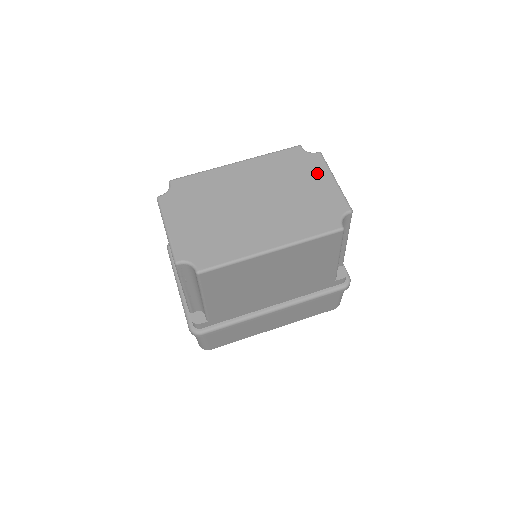
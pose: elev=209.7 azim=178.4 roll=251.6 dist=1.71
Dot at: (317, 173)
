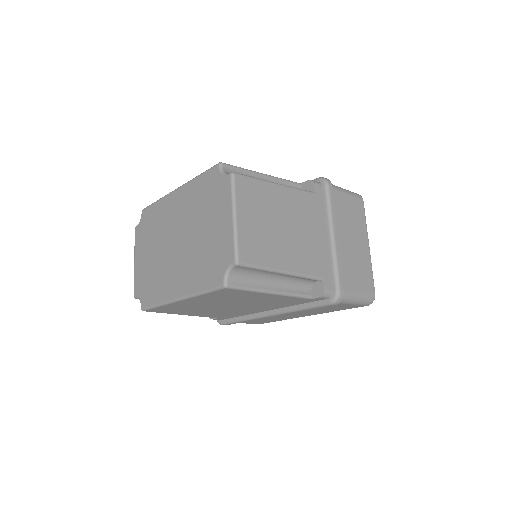
Dot at: (222, 206)
